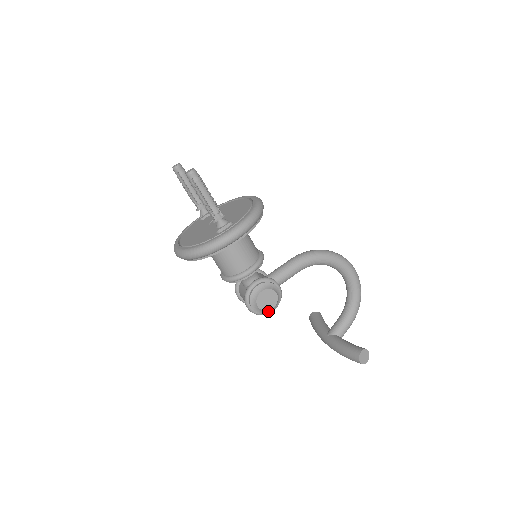
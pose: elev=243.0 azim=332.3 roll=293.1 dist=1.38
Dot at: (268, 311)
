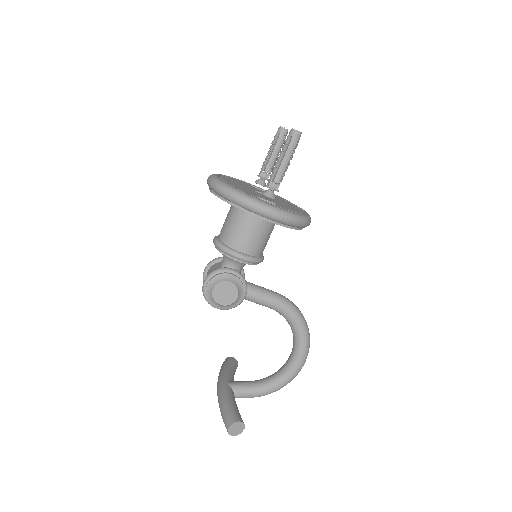
Dot at: (215, 303)
